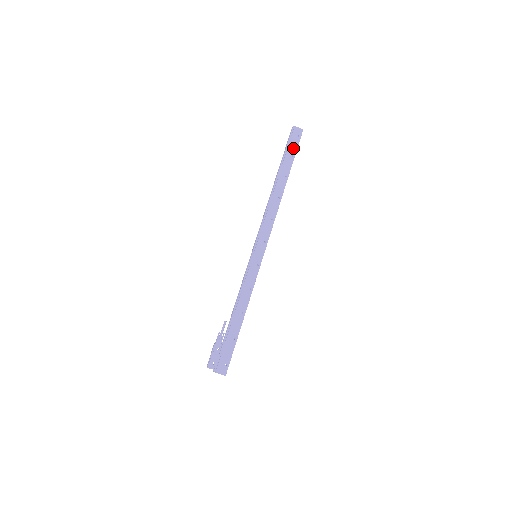
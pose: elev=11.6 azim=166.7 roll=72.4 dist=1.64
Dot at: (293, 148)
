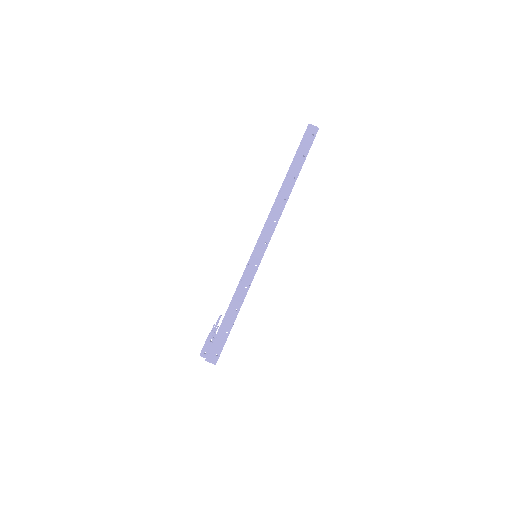
Dot at: (305, 148)
